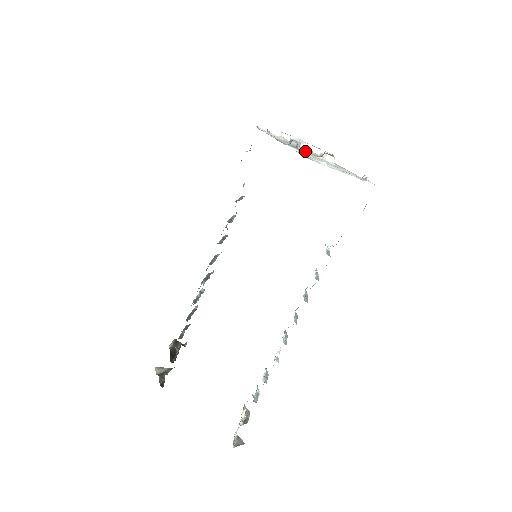
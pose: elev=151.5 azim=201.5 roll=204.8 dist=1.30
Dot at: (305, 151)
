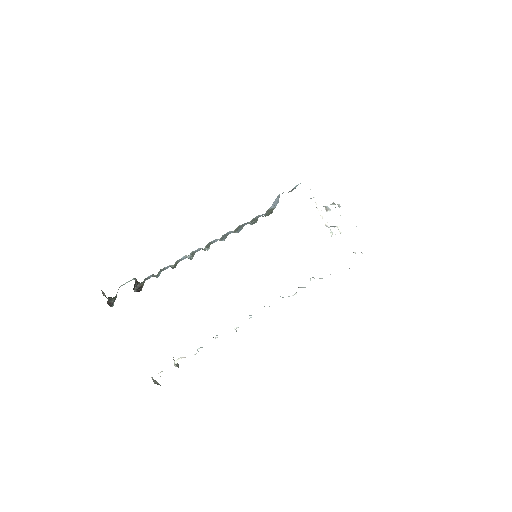
Dot at: occluded
